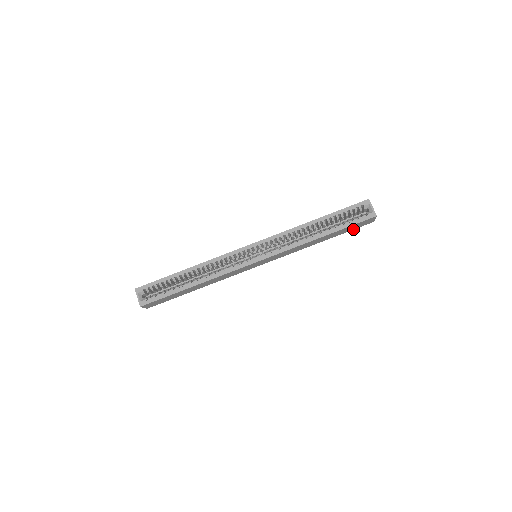
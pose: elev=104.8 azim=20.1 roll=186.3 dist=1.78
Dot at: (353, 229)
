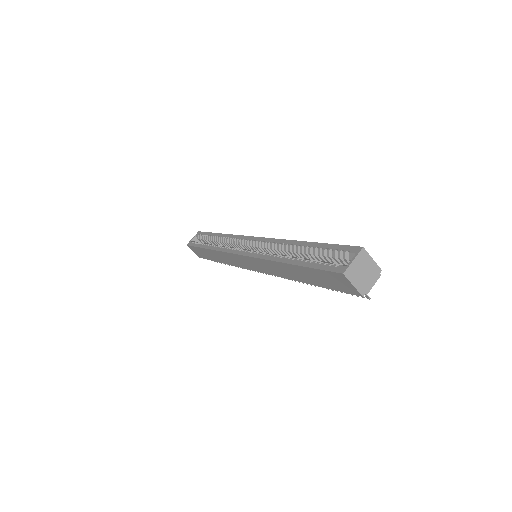
Dot at: (337, 289)
